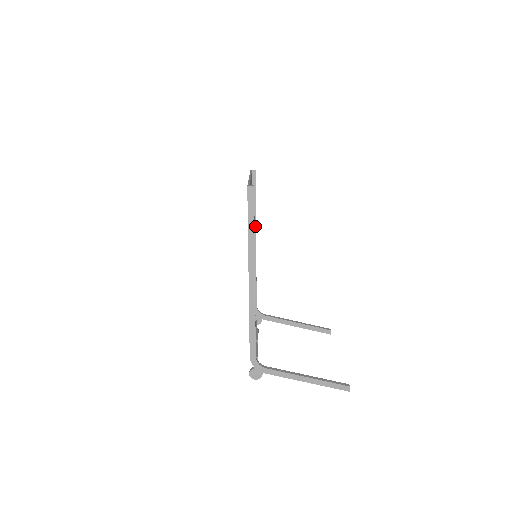
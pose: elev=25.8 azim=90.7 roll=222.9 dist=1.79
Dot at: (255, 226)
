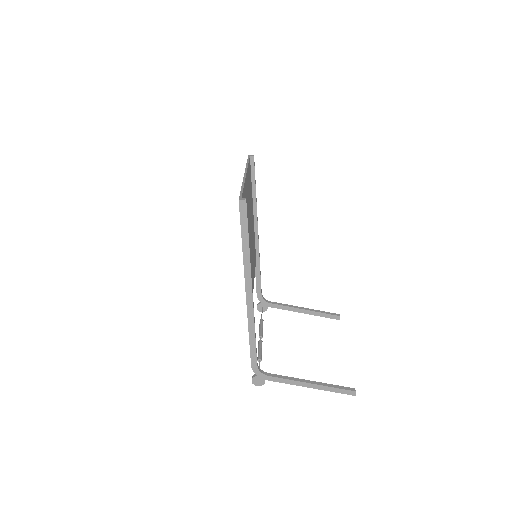
Dot at: (256, 215)
